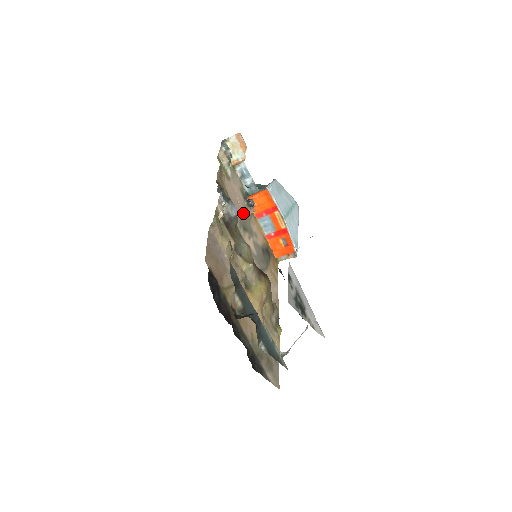
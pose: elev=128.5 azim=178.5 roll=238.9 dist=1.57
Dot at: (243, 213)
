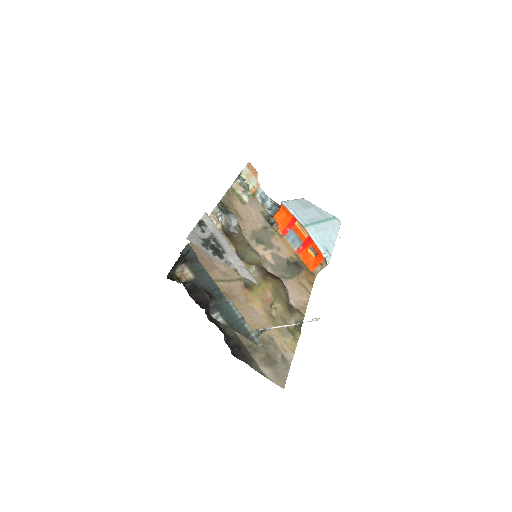
Dot at: (261, 230)
